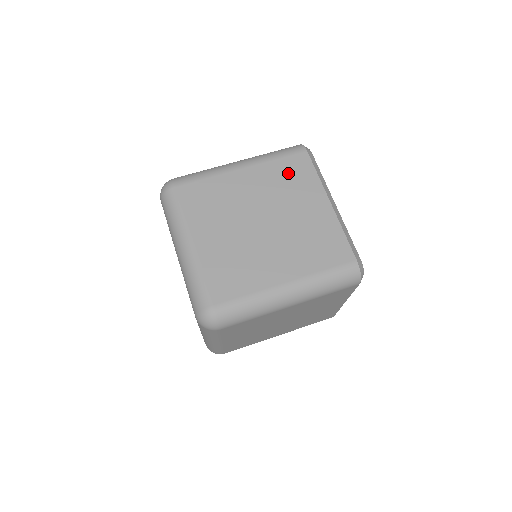
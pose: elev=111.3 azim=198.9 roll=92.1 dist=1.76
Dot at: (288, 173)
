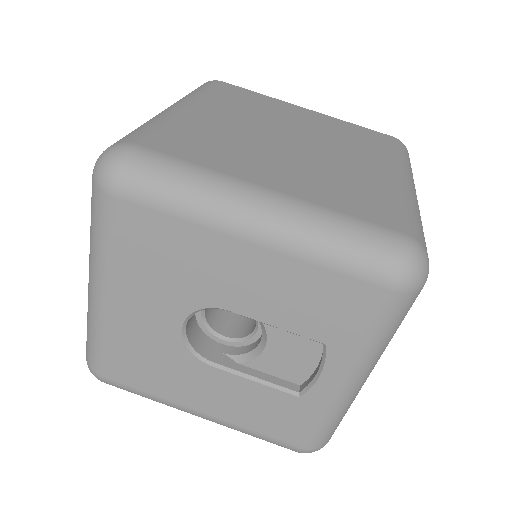
Dot at: (237, 99)
